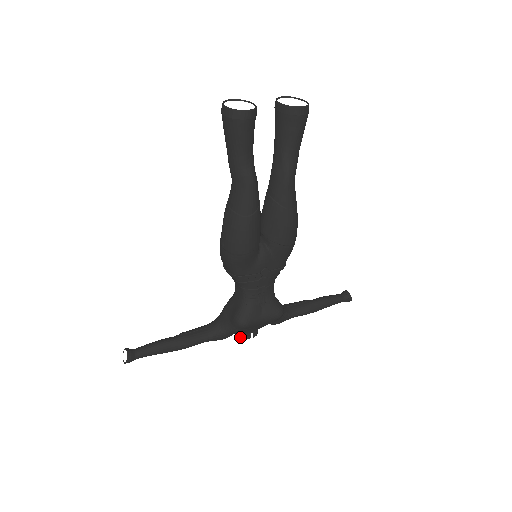
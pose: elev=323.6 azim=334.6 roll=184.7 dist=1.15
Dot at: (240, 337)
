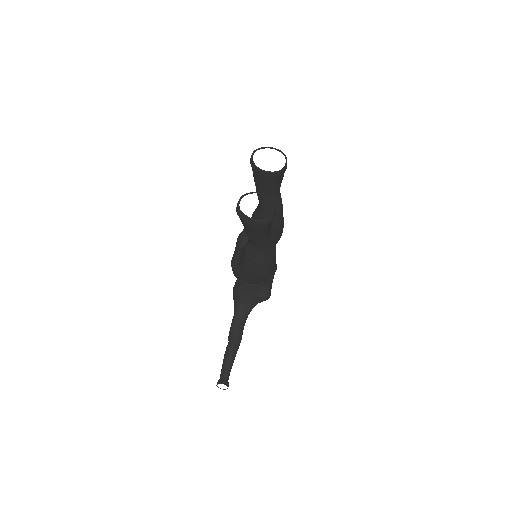
Dot at: occluded
